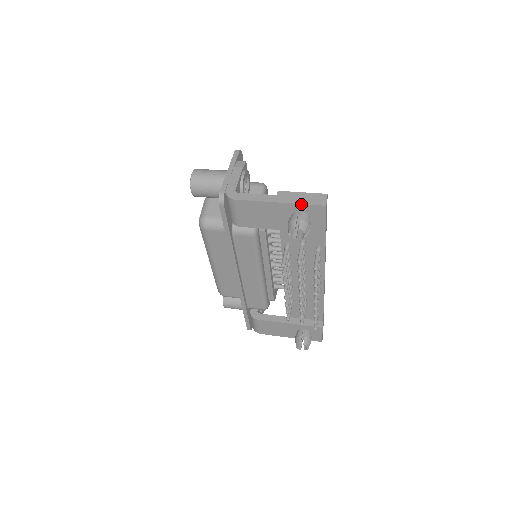
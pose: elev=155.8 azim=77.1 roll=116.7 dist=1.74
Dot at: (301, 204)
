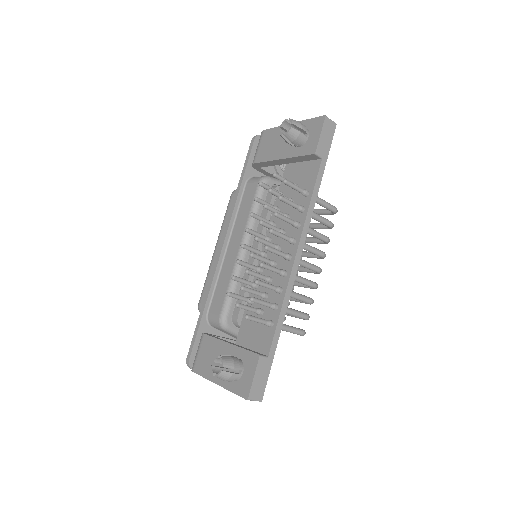
Dot at: (307, 120)
